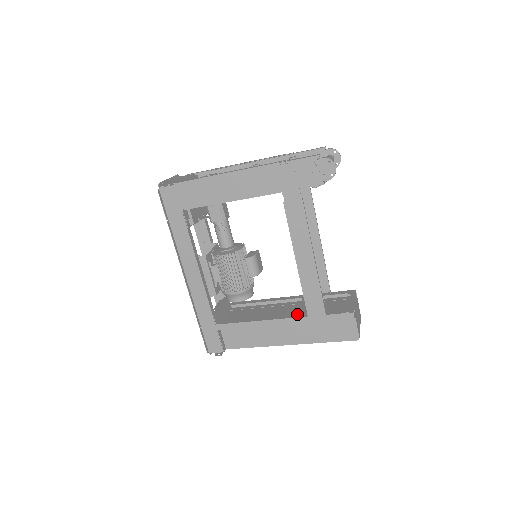
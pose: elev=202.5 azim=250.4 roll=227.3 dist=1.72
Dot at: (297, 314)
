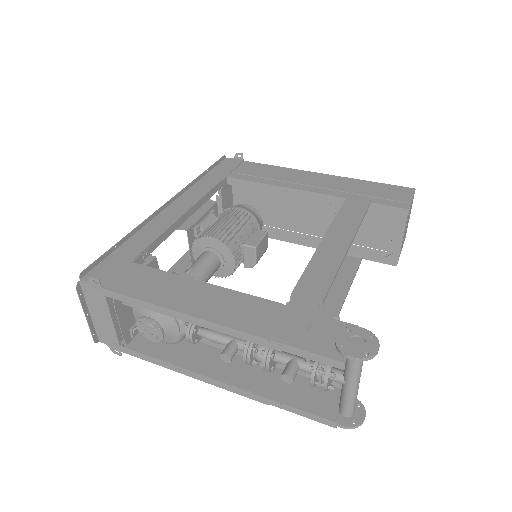
Dot at: occluded
